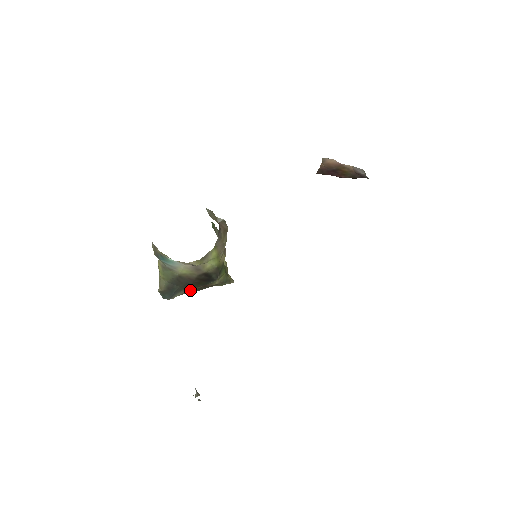
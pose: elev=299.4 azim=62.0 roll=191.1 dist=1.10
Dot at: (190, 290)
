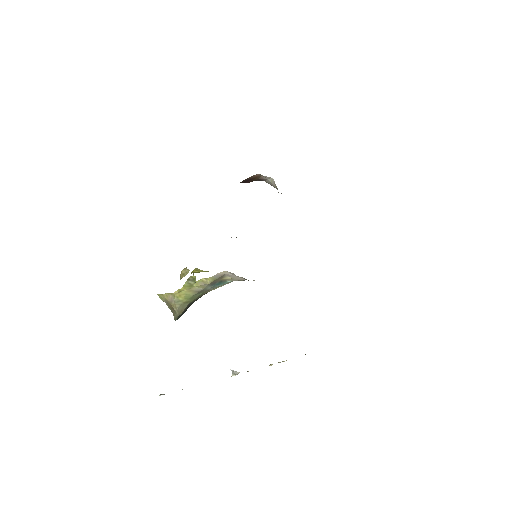
Dot at: occluded
